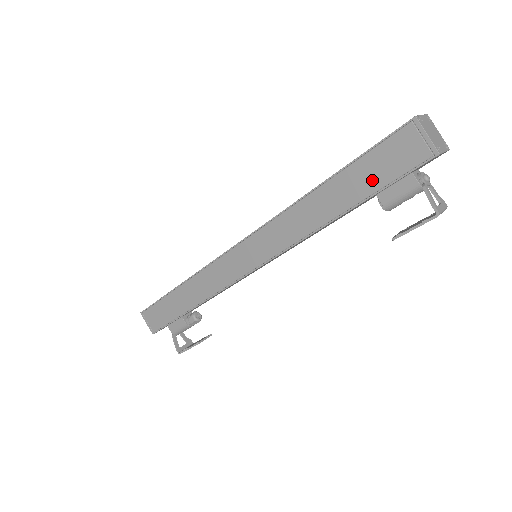
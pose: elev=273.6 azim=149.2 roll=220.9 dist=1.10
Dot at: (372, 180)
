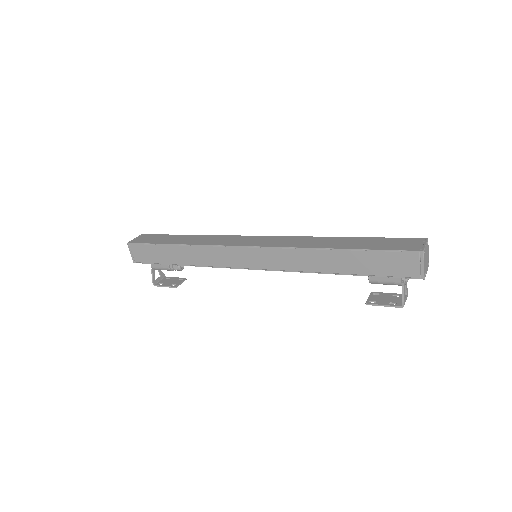
Dot at: (373, 268)
